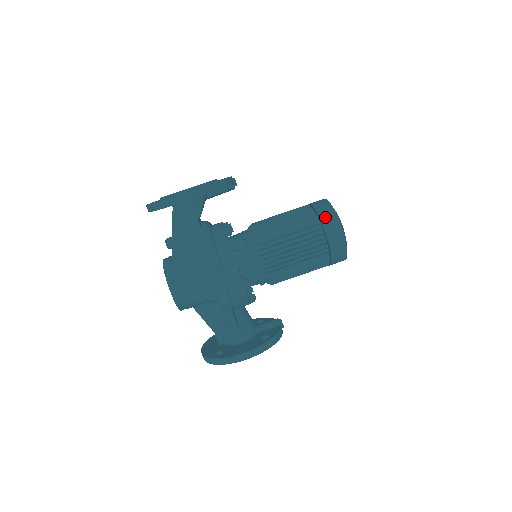
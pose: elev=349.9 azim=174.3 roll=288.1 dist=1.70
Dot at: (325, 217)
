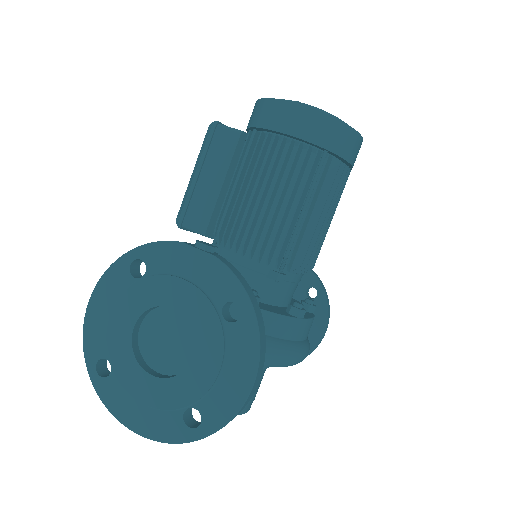
Dot at: (340, 145)
